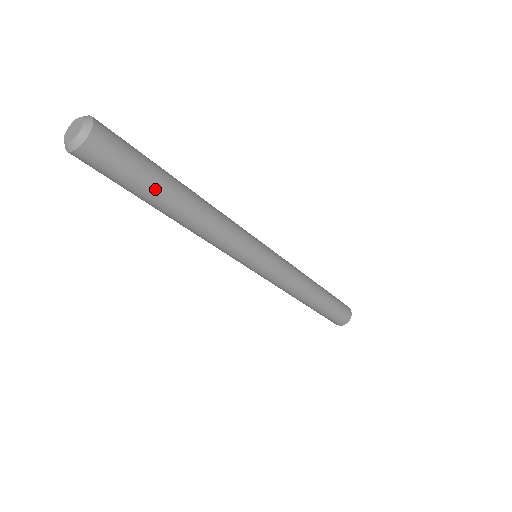
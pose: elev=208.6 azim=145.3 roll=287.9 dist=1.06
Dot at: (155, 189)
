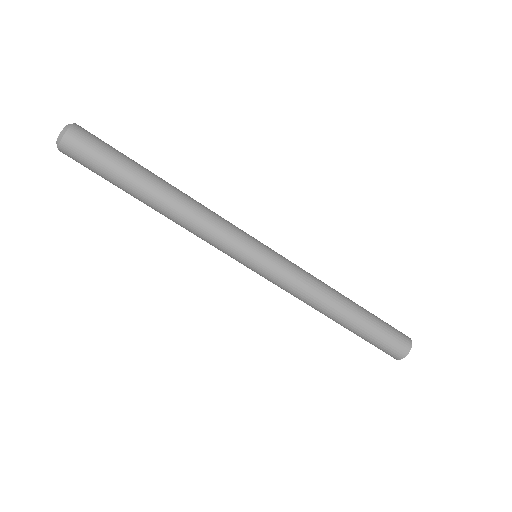
Dot at: (125, 178)
